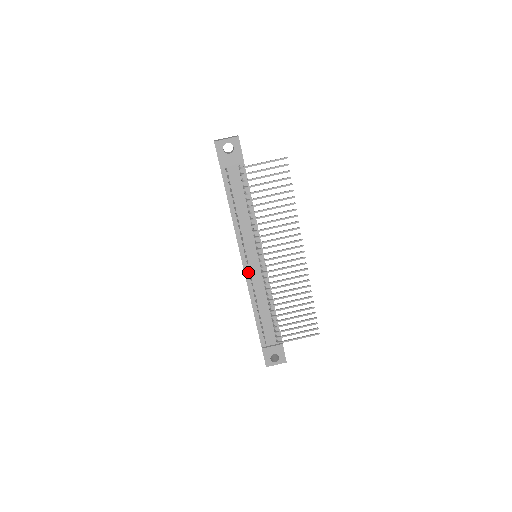
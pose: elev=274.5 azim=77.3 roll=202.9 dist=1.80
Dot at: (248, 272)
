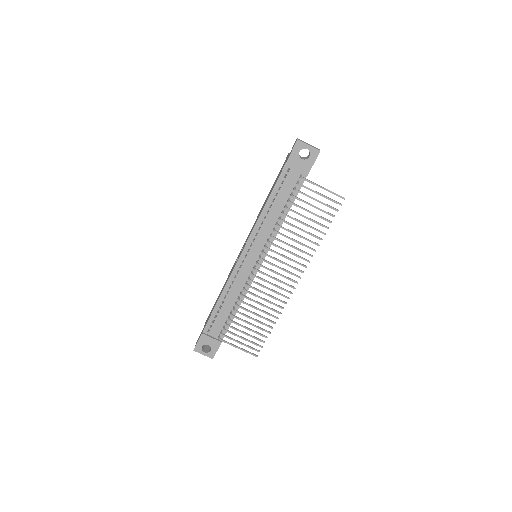
Dot at: (240, 264)
